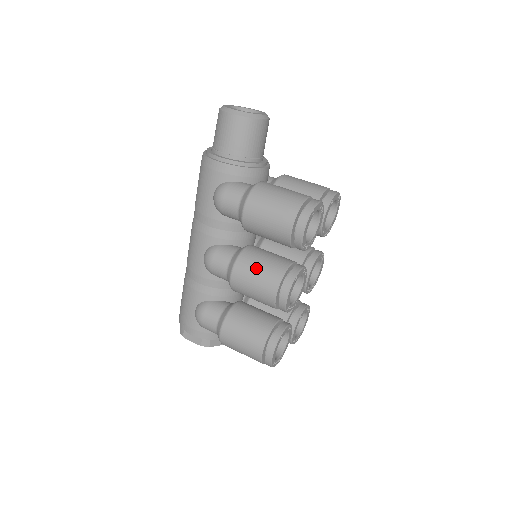
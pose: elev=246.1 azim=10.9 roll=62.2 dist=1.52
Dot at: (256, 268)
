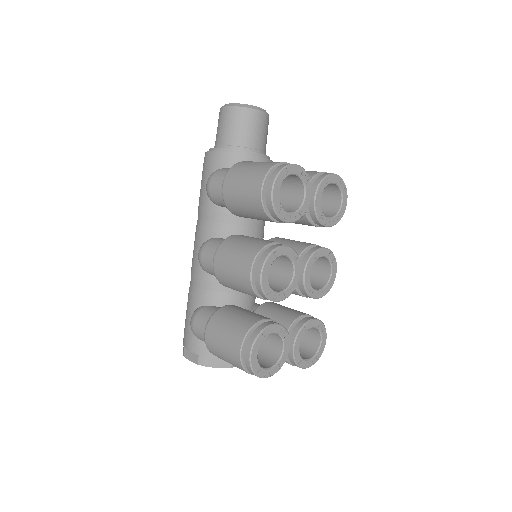
Dot at: (236, 248)
